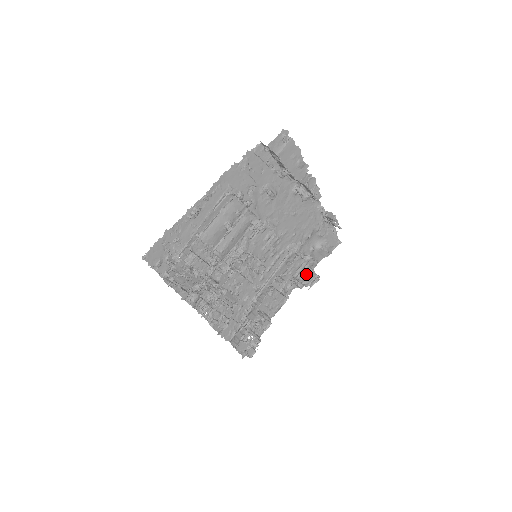
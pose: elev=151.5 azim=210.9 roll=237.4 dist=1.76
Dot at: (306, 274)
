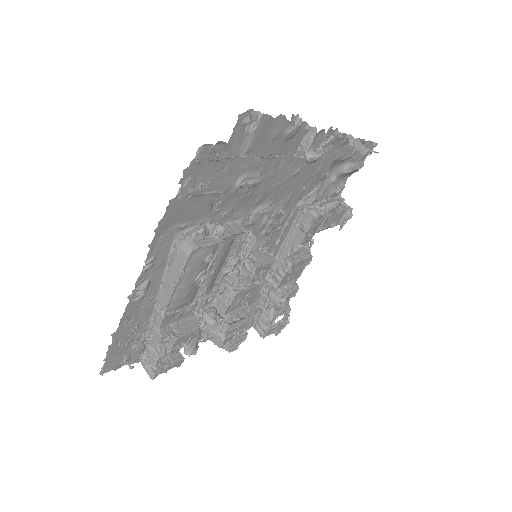
Dot at: (332, 219)
